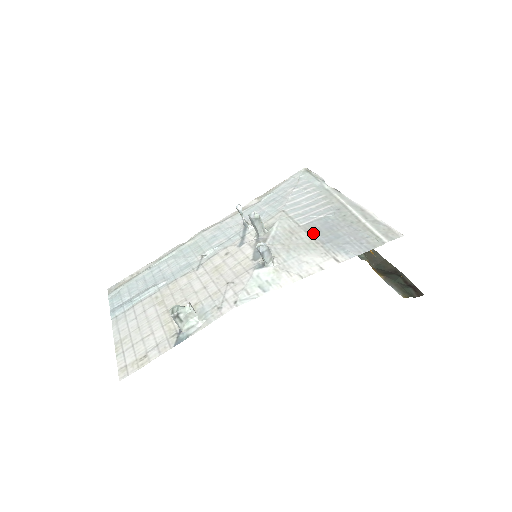
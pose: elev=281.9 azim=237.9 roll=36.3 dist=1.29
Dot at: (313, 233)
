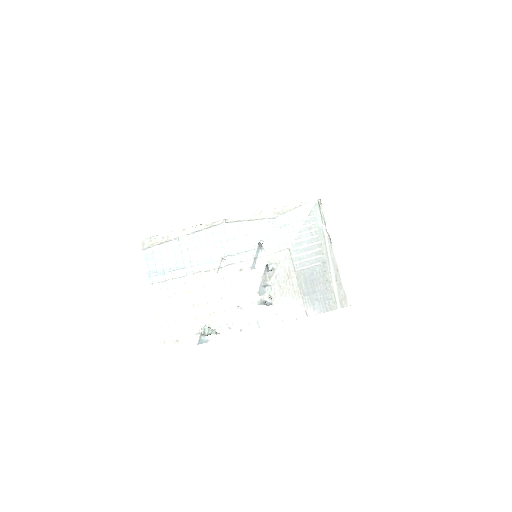
Dot at: (301, 282)
